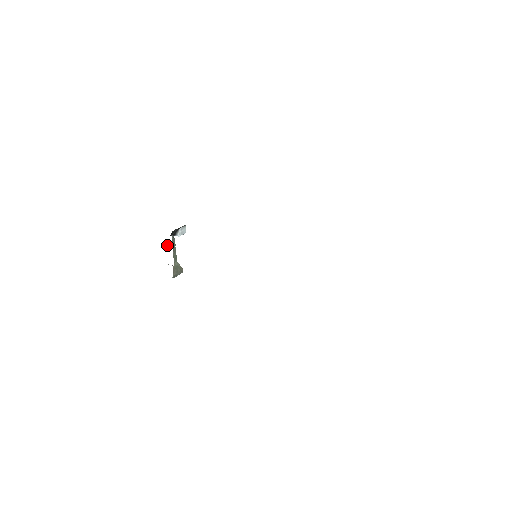
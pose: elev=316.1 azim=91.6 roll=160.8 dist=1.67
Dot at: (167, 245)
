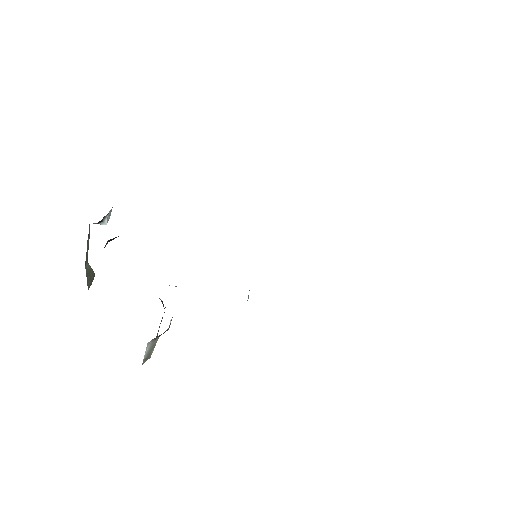
Dot at: (107, 243)
